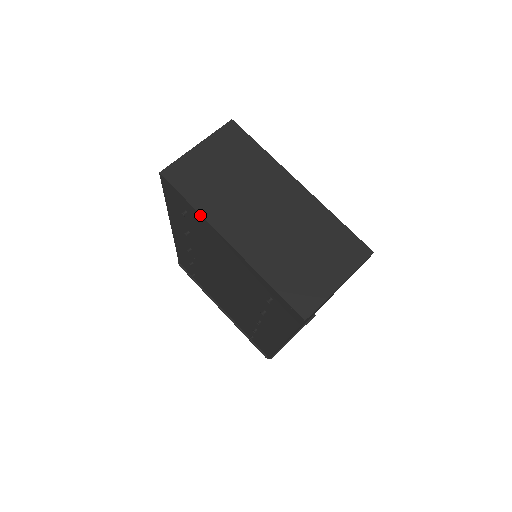
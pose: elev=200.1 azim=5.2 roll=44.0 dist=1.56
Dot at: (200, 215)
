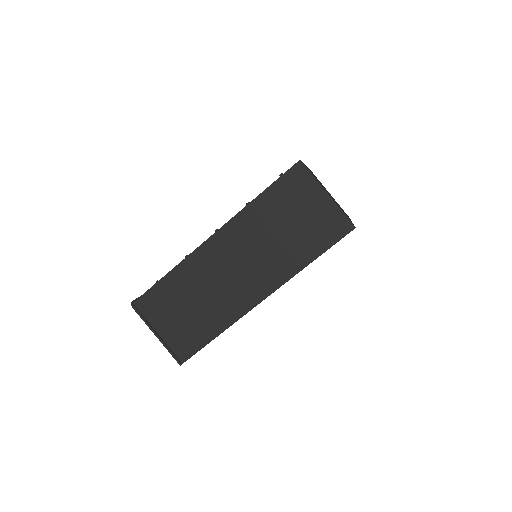
Dot at: occluded
